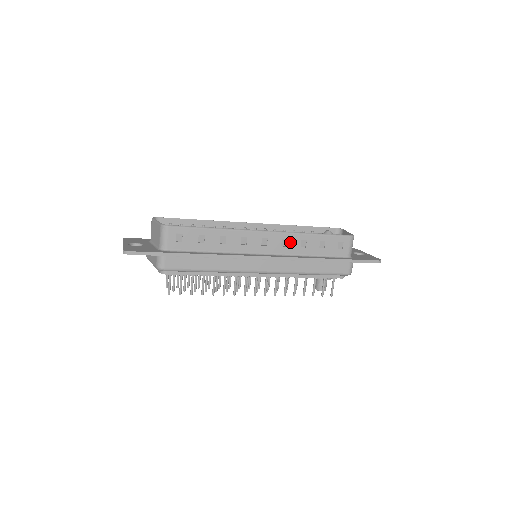
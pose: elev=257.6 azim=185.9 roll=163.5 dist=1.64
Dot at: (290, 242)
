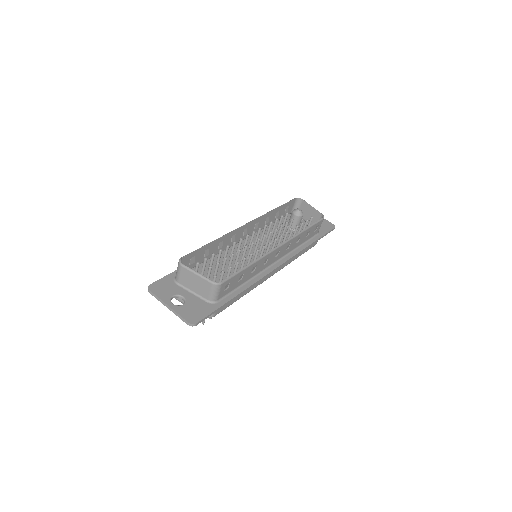
Dot at: (291, 244)
